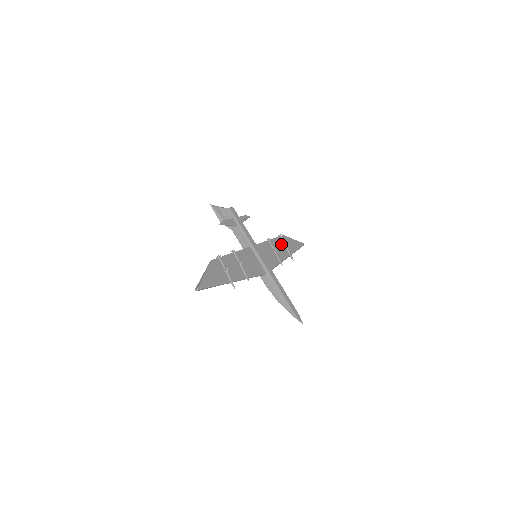
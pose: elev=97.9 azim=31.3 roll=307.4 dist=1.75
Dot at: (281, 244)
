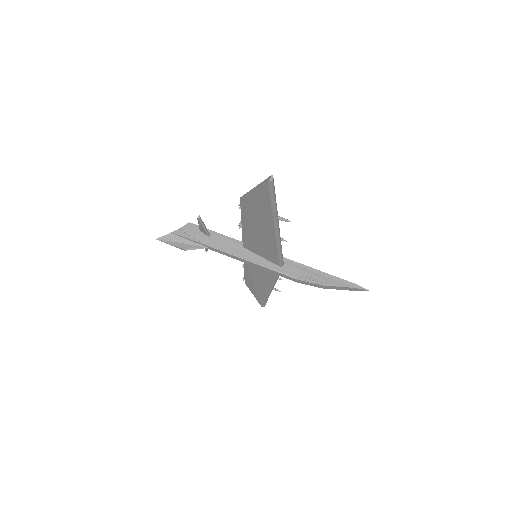
Dot at: (254, 281)
